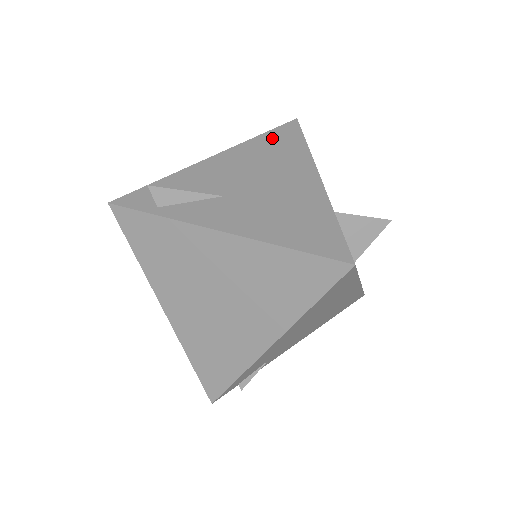
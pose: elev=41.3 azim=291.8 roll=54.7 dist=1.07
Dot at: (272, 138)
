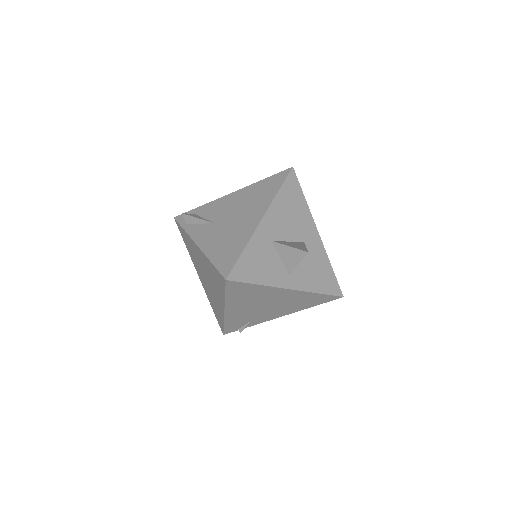
Dot at: (266, 183)
